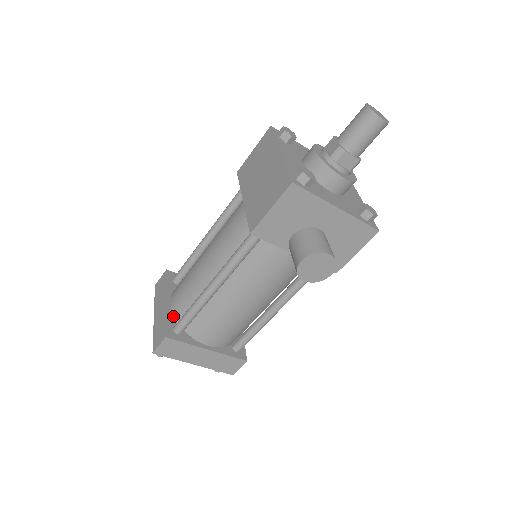
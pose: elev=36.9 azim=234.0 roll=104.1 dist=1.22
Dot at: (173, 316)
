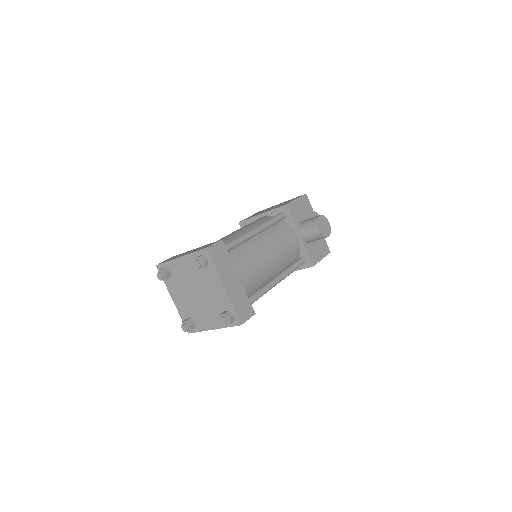
Dot at: occluded
